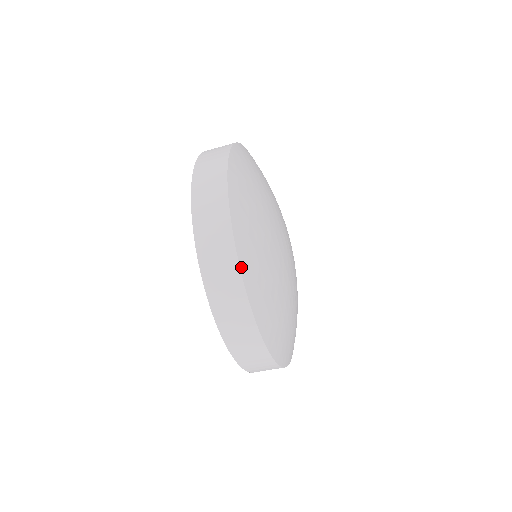
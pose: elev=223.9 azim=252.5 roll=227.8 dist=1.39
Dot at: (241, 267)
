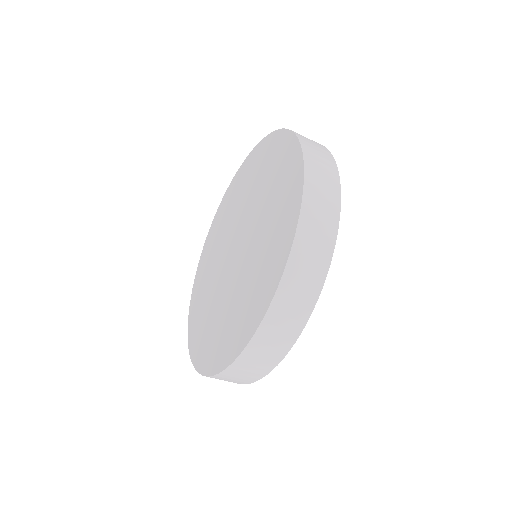
Dot at: (338, 175)
